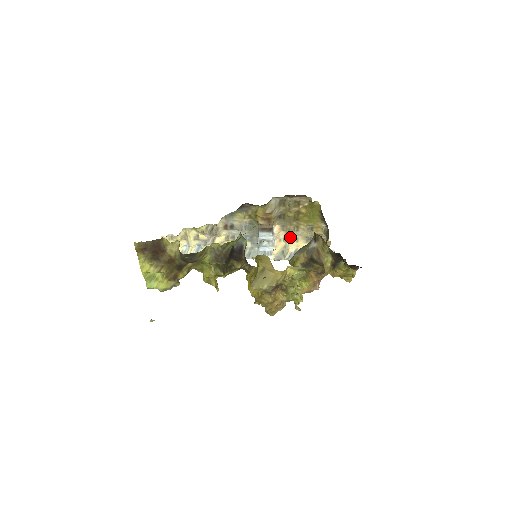
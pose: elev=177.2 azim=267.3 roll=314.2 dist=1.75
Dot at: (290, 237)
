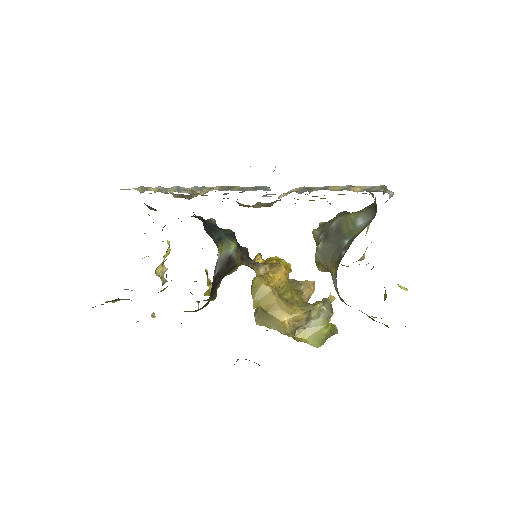
Dot at: (311, 191)
